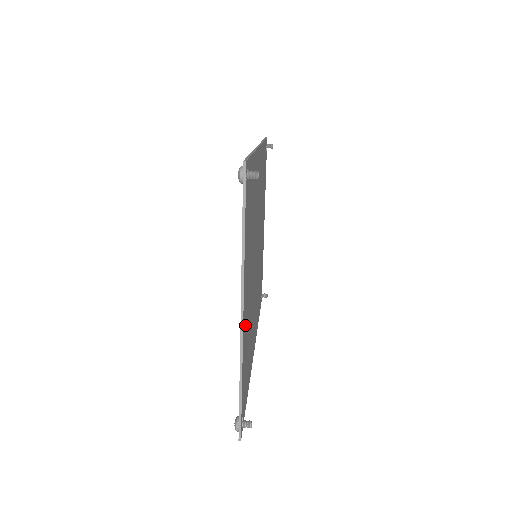
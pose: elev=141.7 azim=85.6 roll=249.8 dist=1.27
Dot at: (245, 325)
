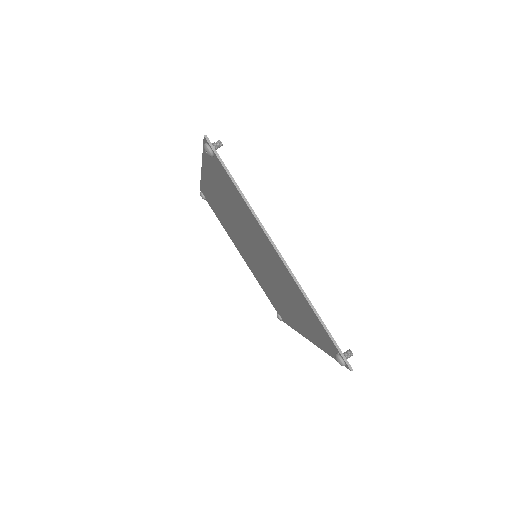
Dot at: occluded
